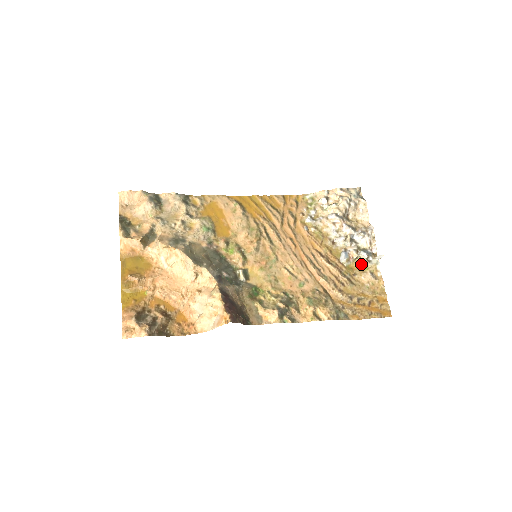
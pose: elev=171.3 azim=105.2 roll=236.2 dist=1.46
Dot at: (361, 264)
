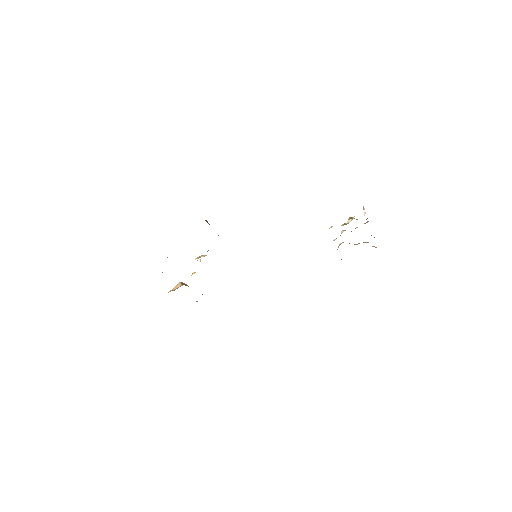
Dot at: occluded
